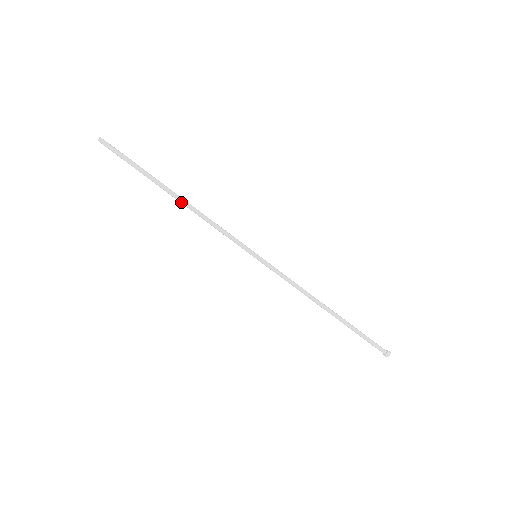
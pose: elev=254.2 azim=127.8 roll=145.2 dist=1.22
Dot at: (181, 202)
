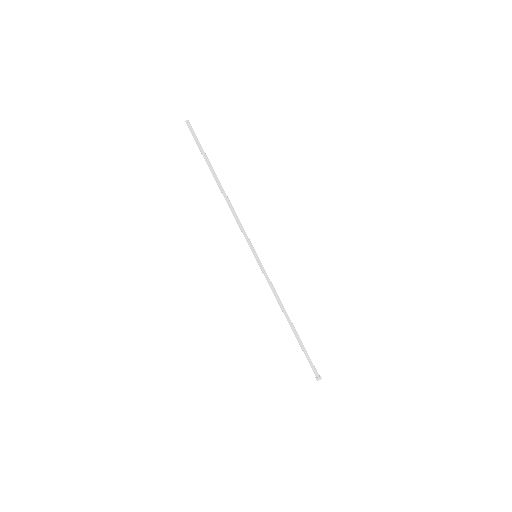
Dot at: (222, 191)
